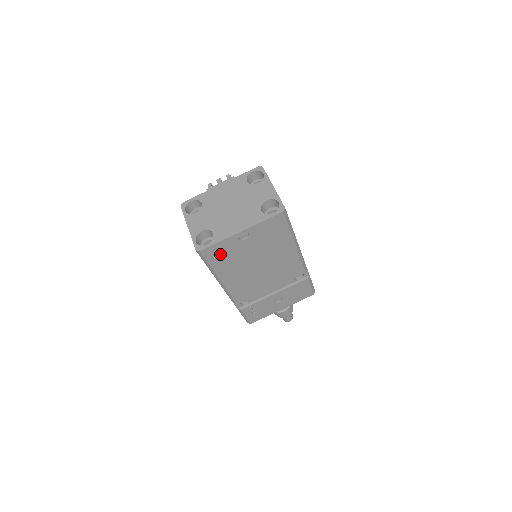
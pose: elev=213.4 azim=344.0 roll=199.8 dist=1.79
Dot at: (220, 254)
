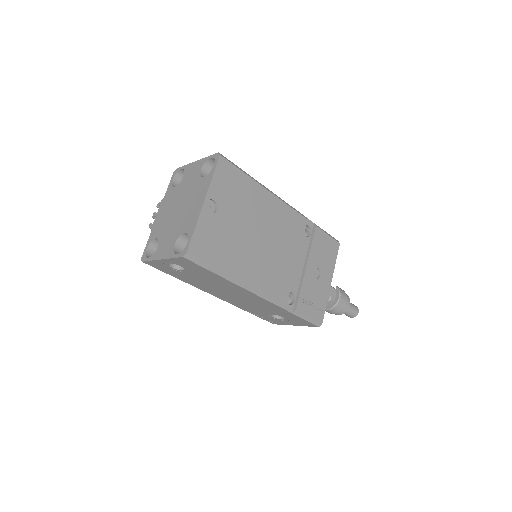
Dot at: (210, 245)
